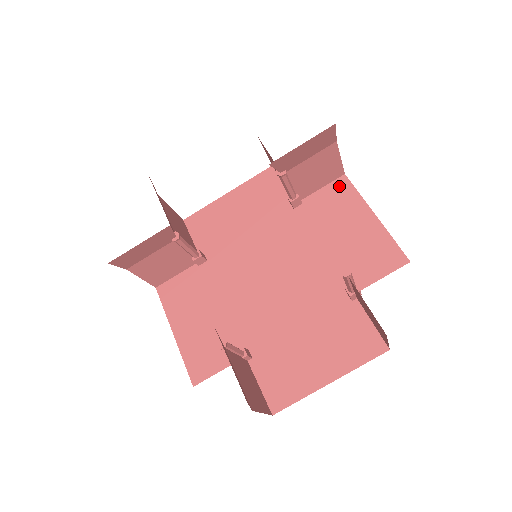
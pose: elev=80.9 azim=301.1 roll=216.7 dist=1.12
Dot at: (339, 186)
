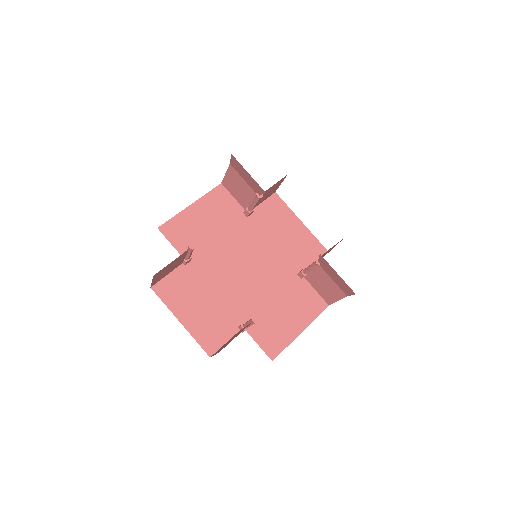
Dot at: (274, 201)
